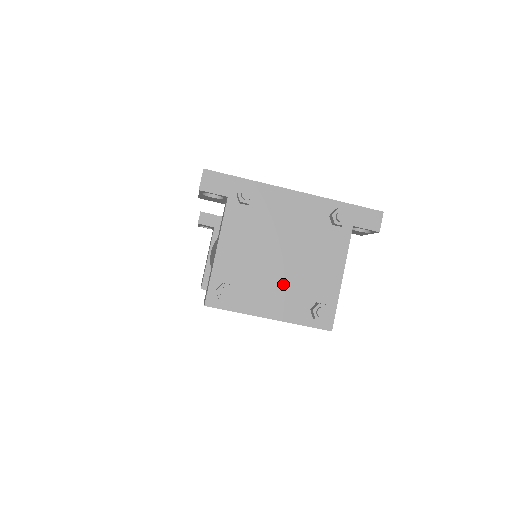
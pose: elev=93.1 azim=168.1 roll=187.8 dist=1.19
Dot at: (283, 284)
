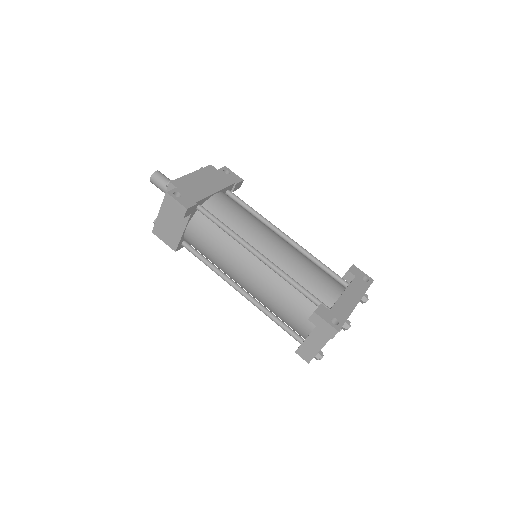
Dot at: occluded
